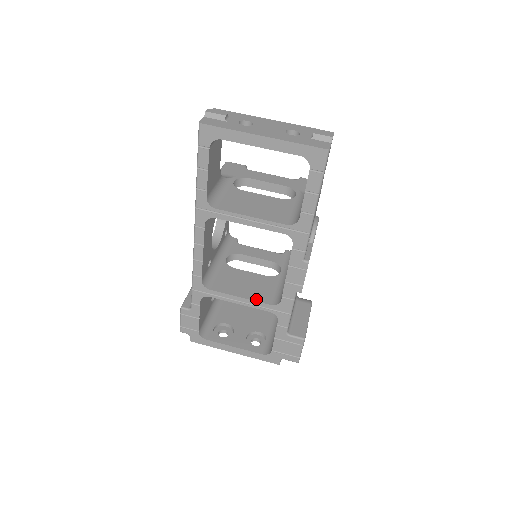
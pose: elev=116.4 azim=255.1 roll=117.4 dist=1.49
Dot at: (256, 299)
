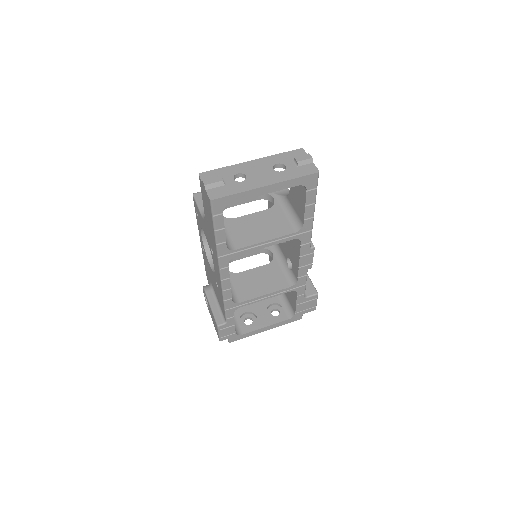
Dot at: (277, 289)
